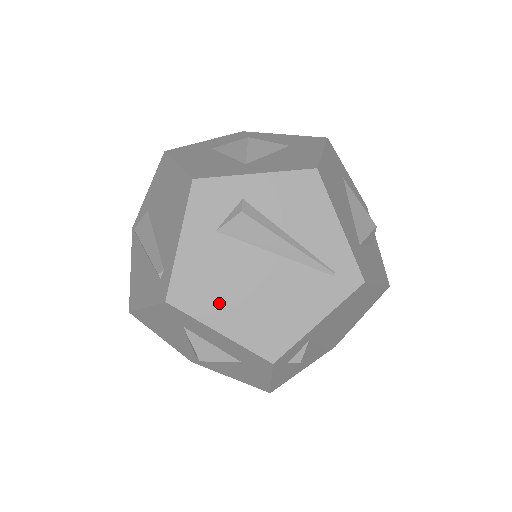
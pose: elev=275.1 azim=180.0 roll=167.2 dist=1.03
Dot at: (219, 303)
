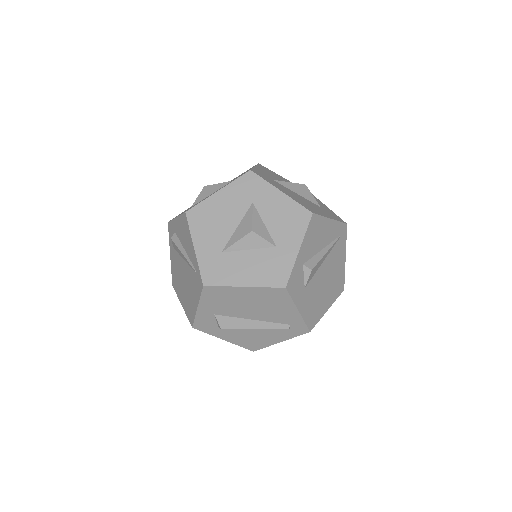
Dot at: (322, 304)
